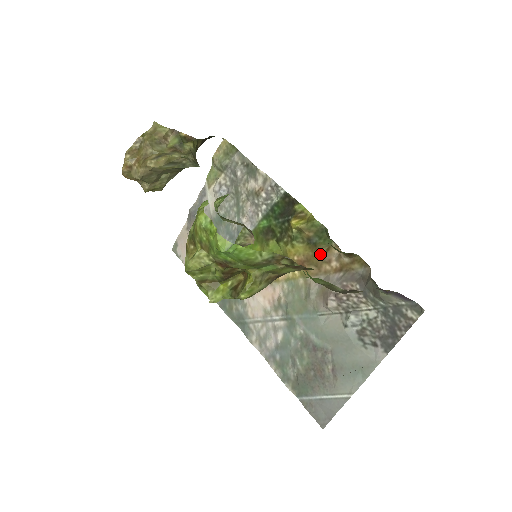
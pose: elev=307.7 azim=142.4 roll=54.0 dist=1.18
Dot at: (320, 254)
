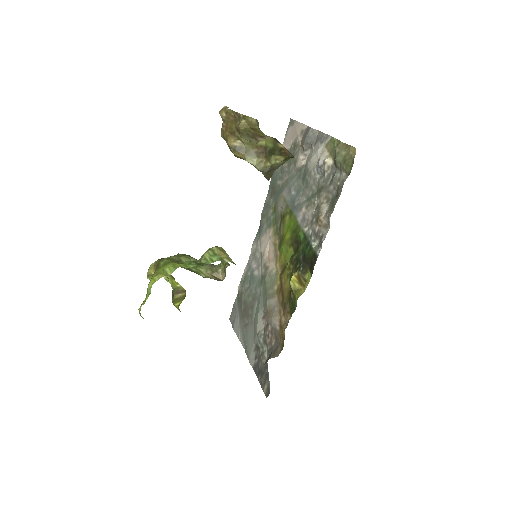
Dot at: (286, 305)
